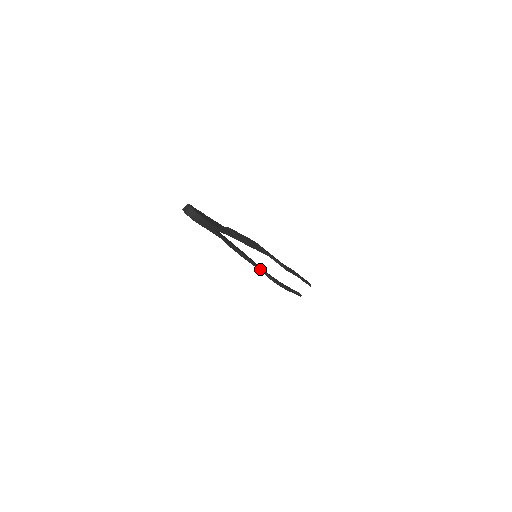
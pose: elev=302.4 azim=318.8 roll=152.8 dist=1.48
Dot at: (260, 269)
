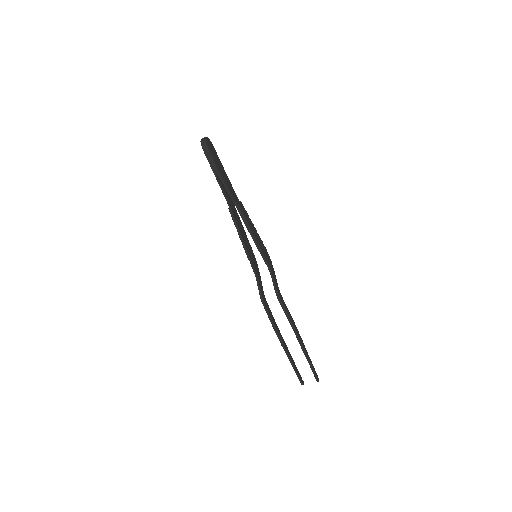
Dot at: (256, 277)
